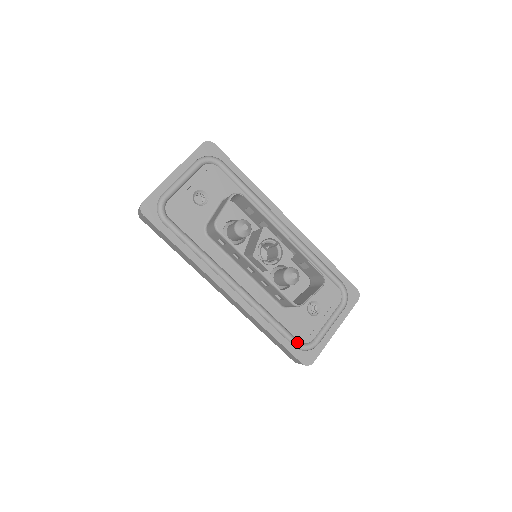
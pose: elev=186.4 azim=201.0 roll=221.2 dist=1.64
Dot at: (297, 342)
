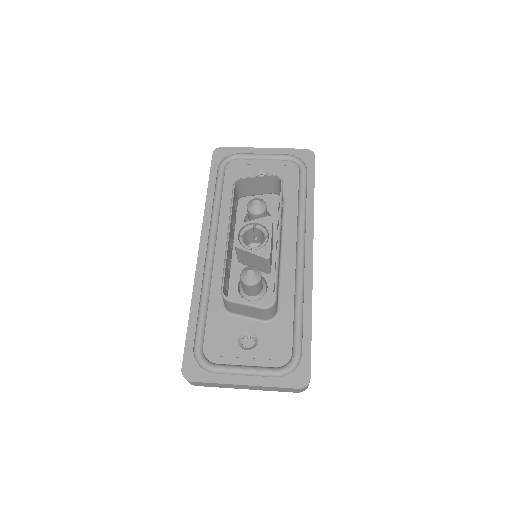
Dot at: (199, 345)
